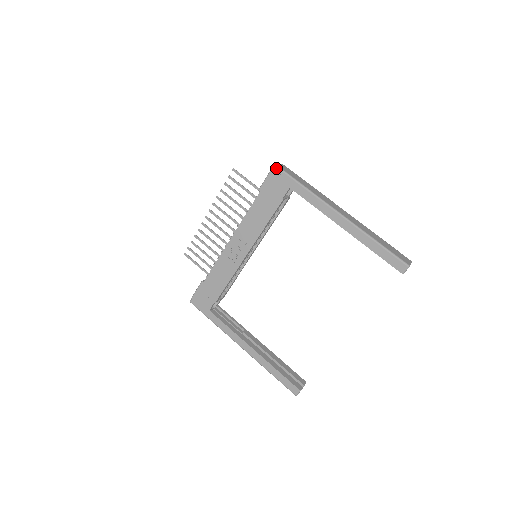
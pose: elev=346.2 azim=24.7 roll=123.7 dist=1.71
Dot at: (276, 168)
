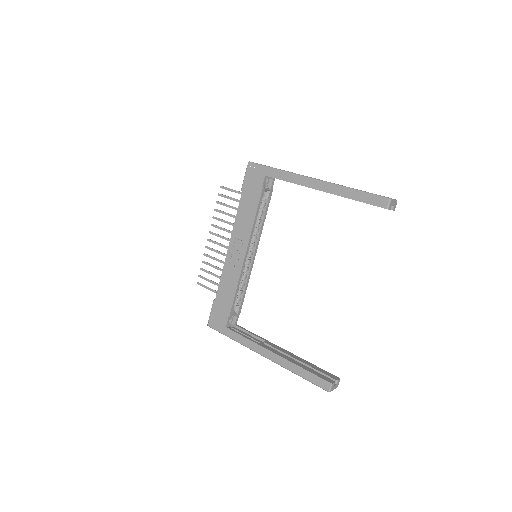
Dot at: (250, 164)
